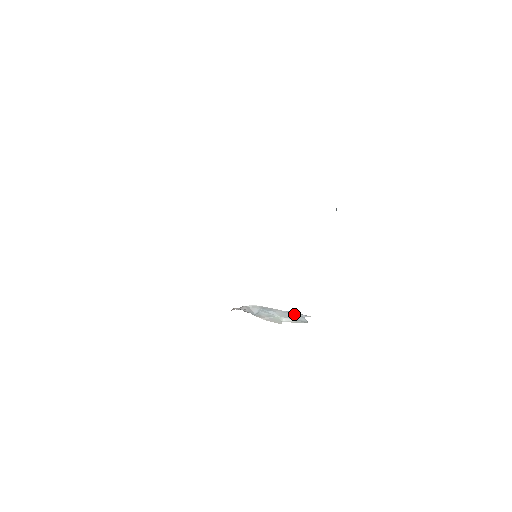
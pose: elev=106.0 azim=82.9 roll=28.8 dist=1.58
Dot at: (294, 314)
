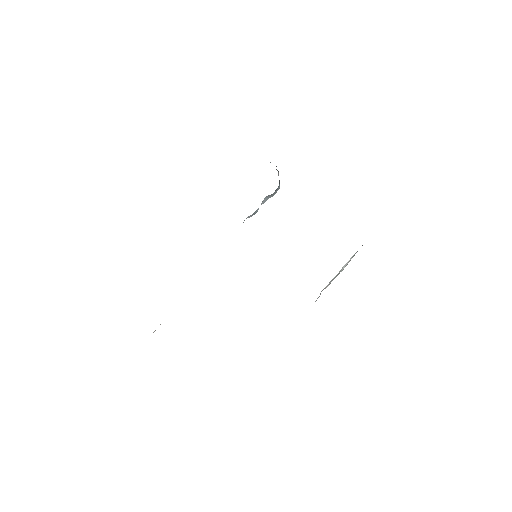
Dot at: occluded
